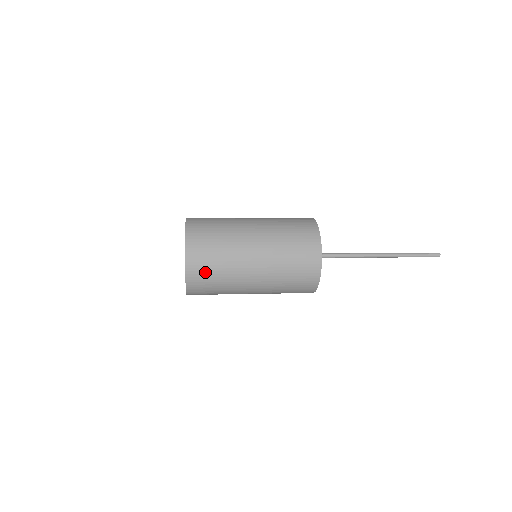
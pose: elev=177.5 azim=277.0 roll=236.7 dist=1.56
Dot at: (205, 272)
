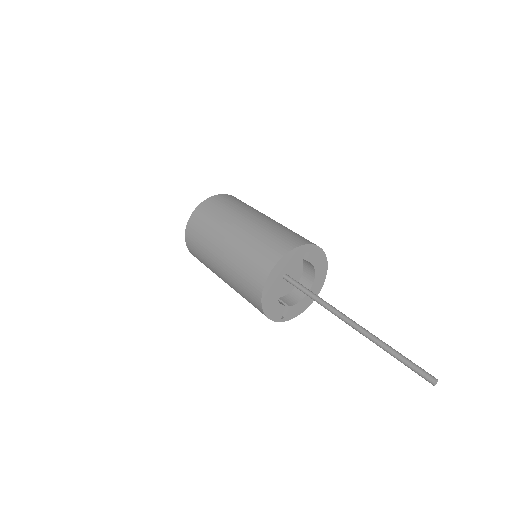
Dot at: occluded
